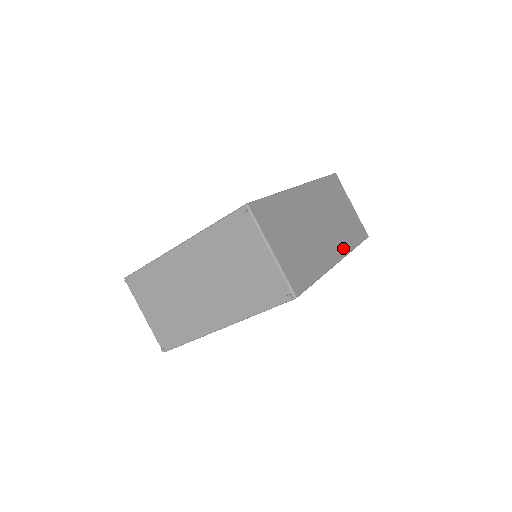
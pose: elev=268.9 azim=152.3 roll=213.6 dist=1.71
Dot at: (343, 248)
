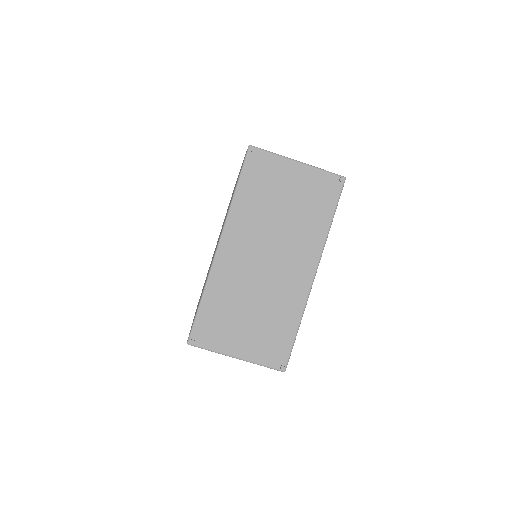
Dot at: occluded
